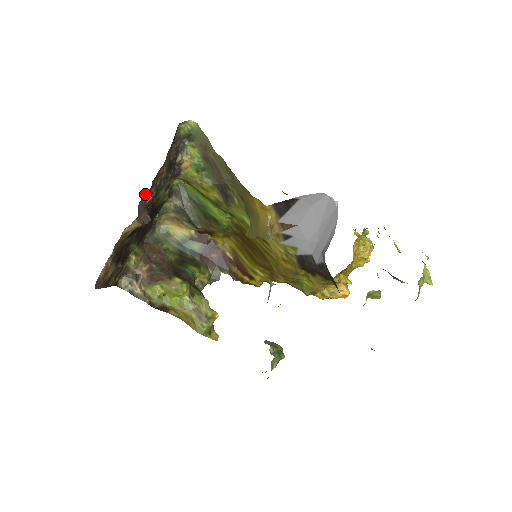
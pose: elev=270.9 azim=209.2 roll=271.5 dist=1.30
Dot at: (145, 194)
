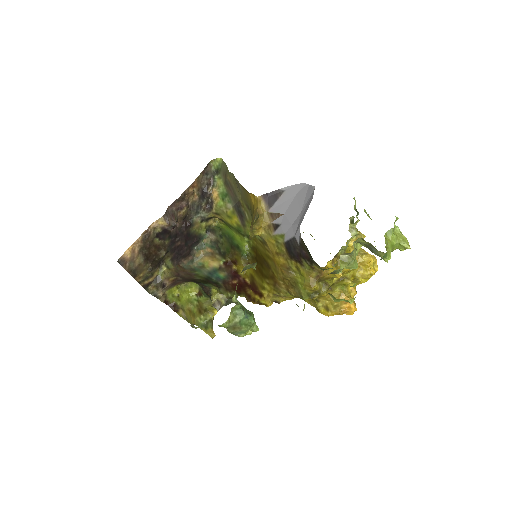
Dot at: (174, 201)
